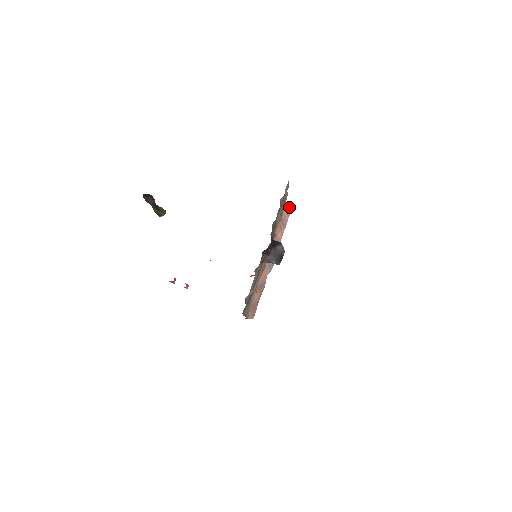
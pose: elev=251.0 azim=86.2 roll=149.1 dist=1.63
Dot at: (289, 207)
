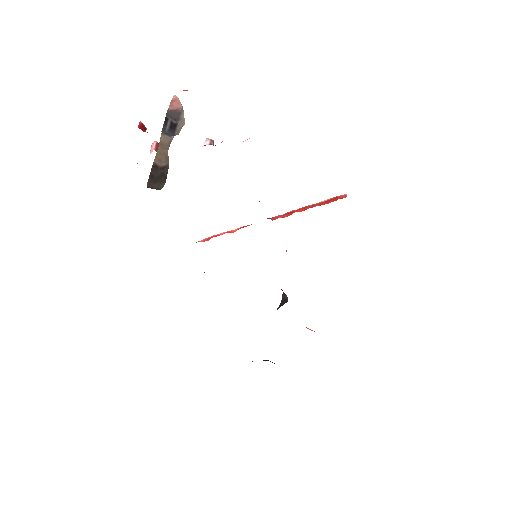
Dot at: occluded
